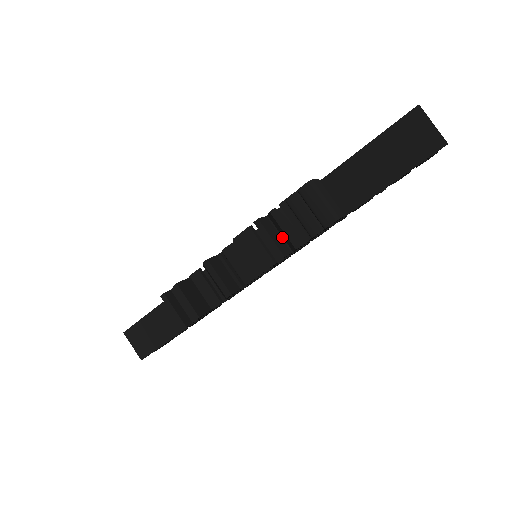
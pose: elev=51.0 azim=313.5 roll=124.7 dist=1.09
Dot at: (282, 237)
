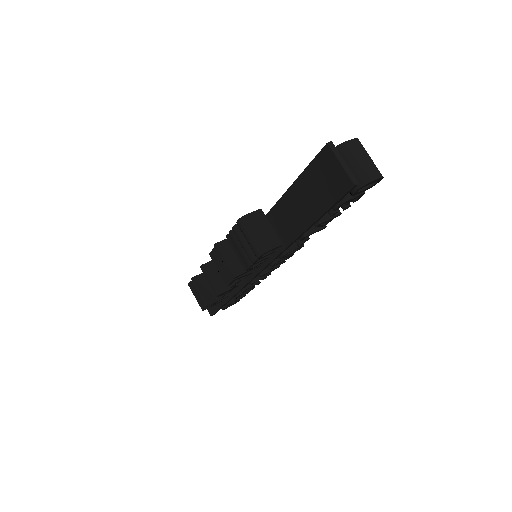
Dot at: occluded
